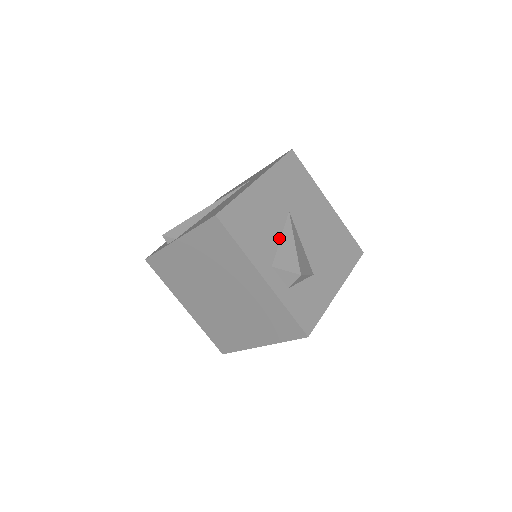
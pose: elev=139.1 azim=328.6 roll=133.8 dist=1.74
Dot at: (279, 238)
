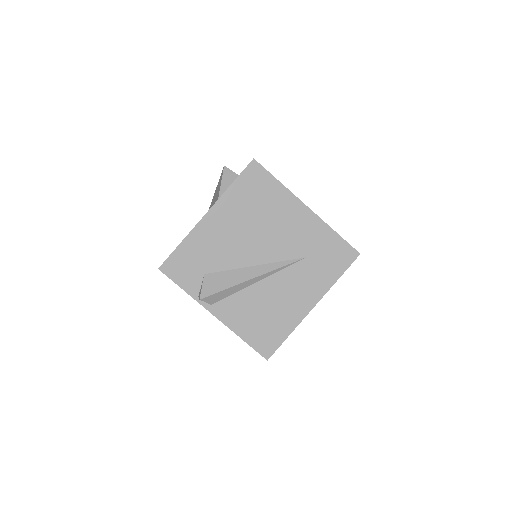
Dot at: occluded
